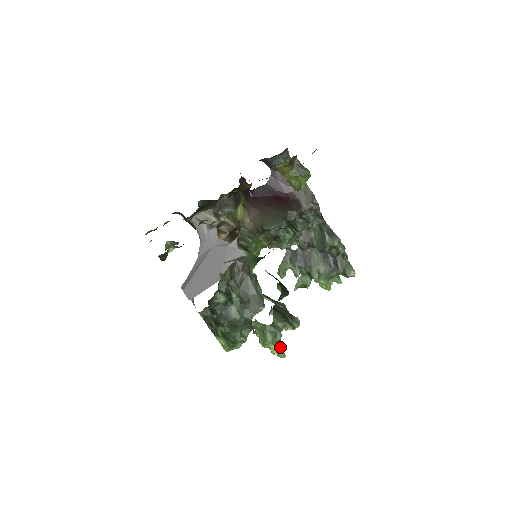
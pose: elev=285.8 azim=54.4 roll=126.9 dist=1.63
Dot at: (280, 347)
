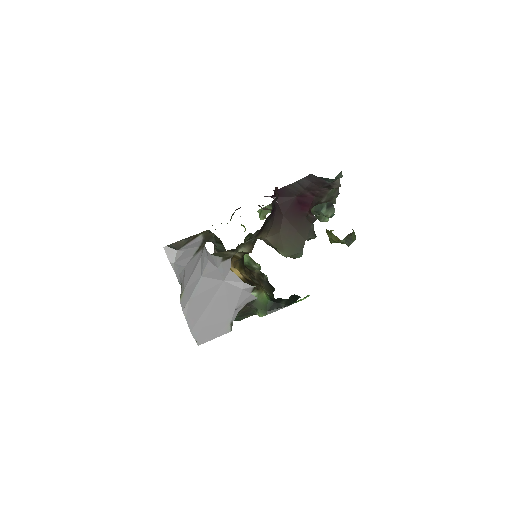
Dot at: occluded
